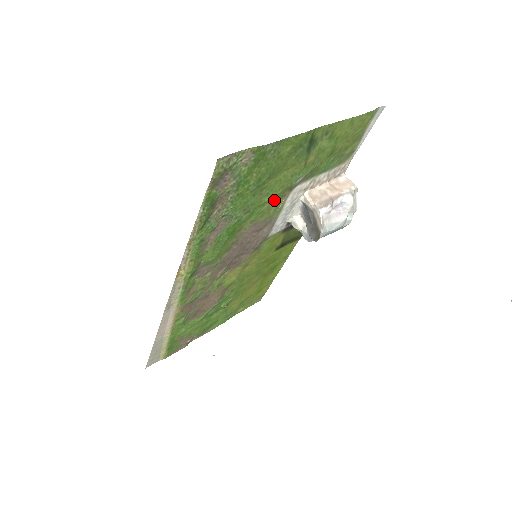
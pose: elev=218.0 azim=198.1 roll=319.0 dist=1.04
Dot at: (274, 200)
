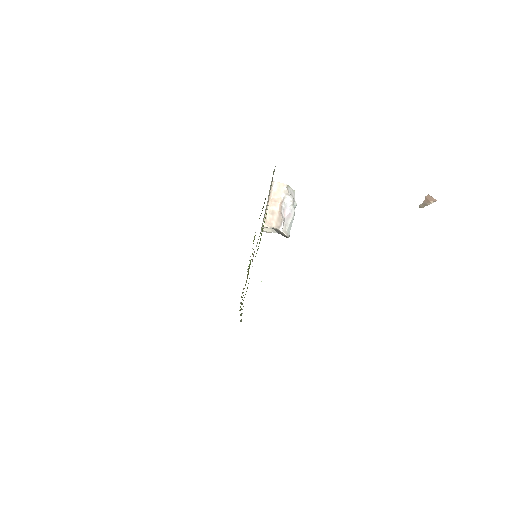
Dot at: occluded
